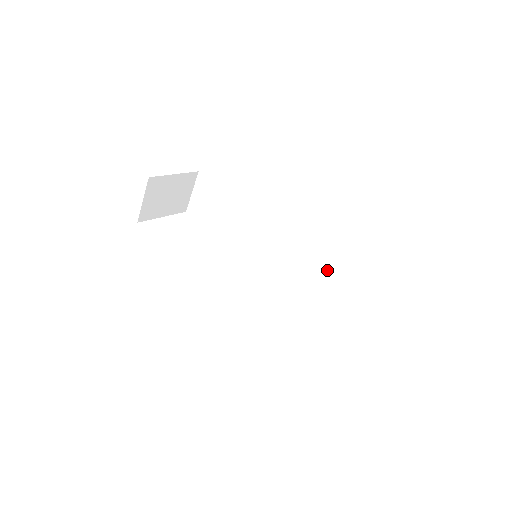
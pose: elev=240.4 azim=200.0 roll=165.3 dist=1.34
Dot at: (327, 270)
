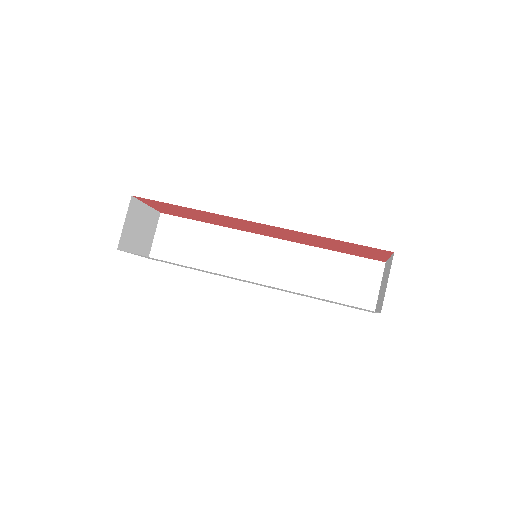
Dot at: (320, 262)
